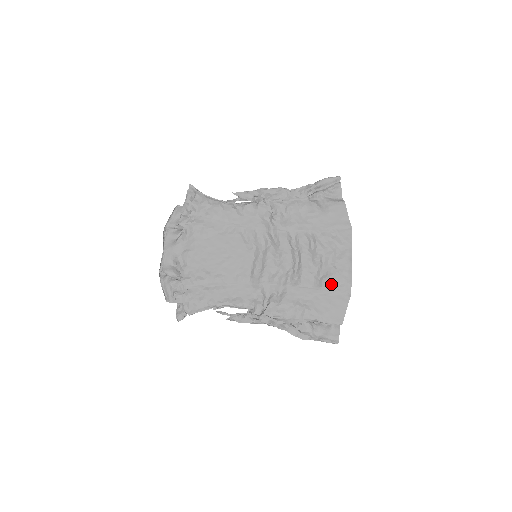
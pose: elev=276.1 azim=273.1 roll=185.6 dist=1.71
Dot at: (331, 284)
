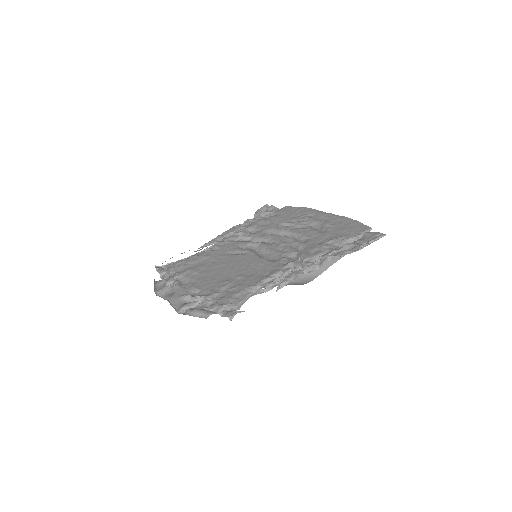
Dot at: (332, 225)
